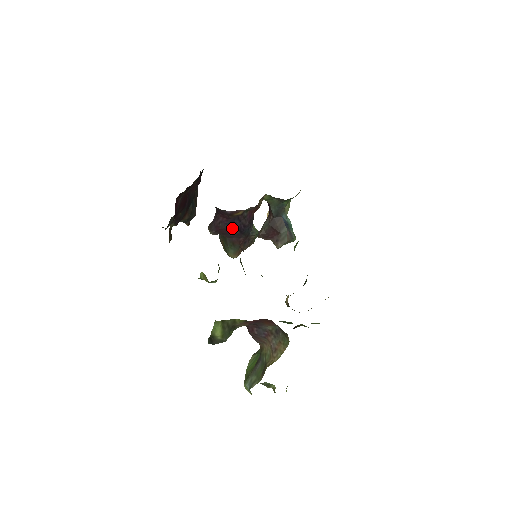
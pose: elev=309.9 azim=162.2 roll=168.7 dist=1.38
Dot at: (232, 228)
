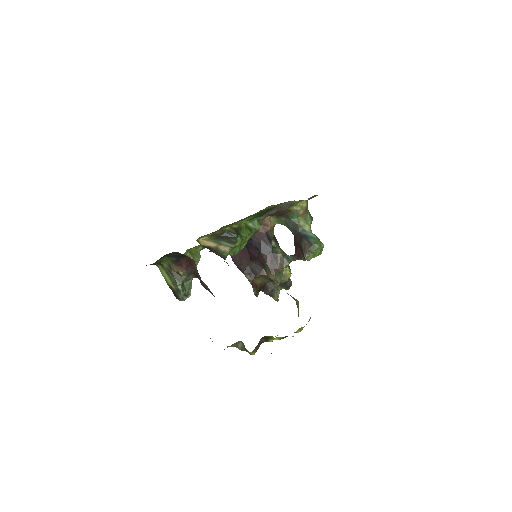
Dot at: (253, 249)
